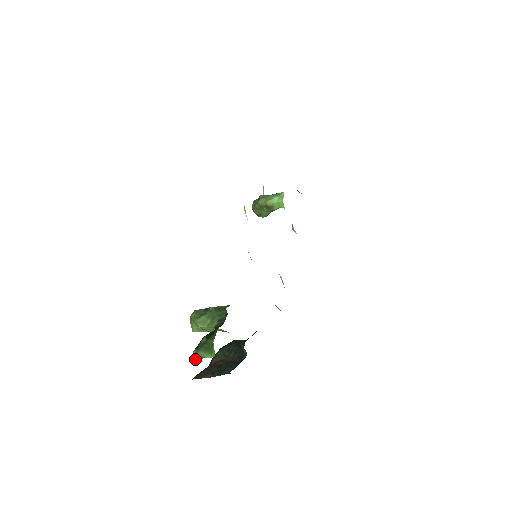
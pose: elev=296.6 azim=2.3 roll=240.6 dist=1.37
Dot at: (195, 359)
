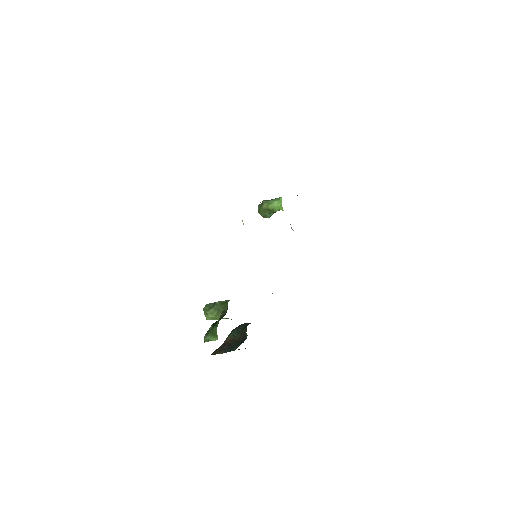
Dot at: occluded
